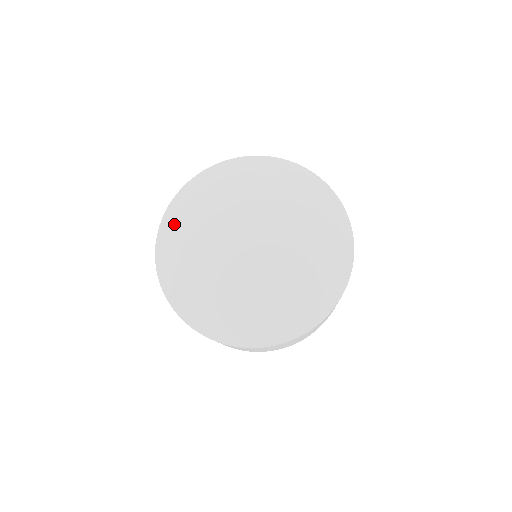
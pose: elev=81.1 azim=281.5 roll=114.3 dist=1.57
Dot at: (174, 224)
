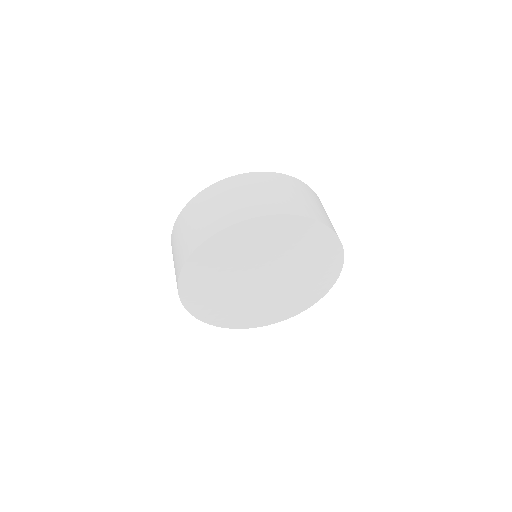
Dot at: (207, 315)
